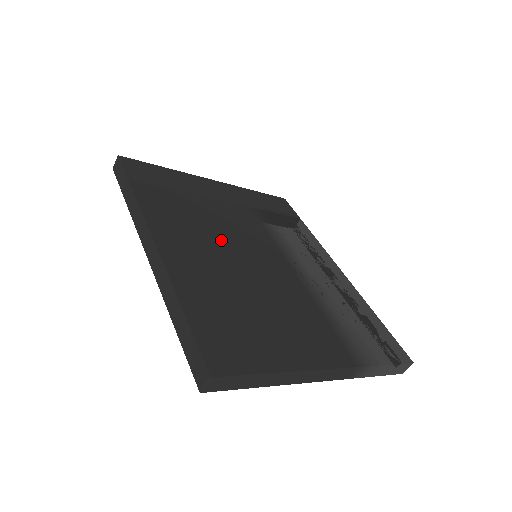
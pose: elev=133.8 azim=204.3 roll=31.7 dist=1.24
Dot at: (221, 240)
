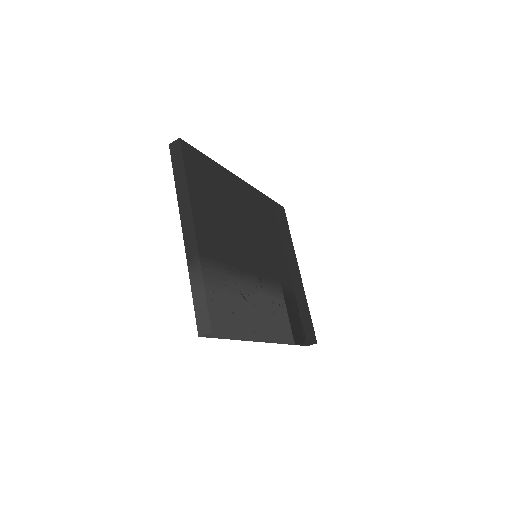
Dot at: (257, 229)
